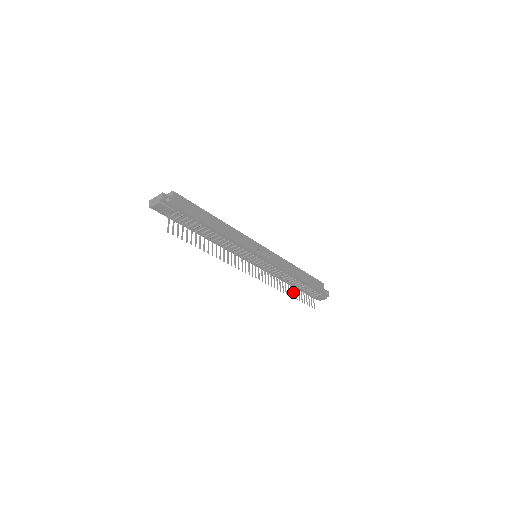
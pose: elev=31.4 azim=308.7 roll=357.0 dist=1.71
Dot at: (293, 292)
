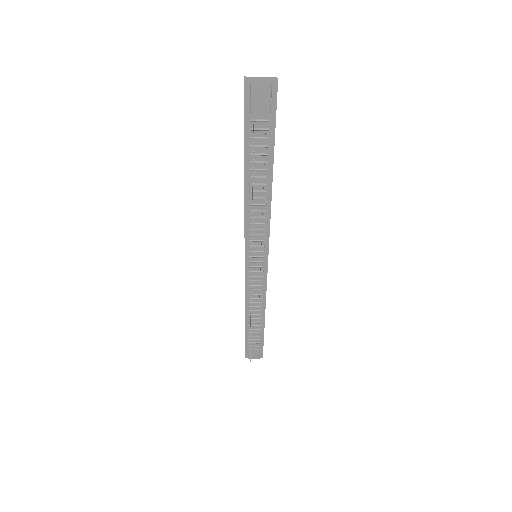
Dot at: occluded
